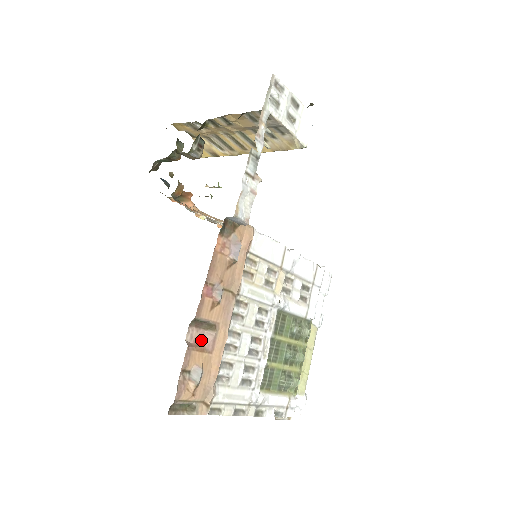
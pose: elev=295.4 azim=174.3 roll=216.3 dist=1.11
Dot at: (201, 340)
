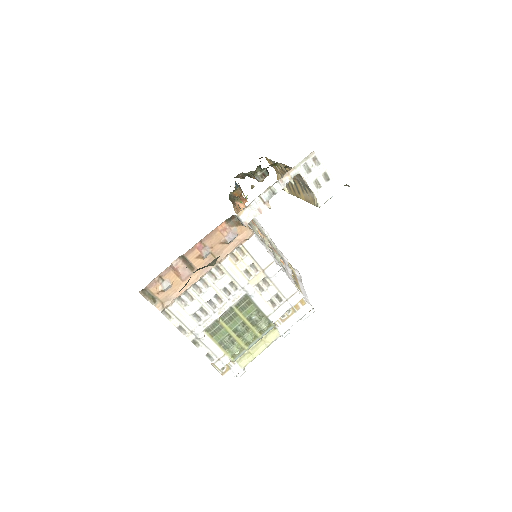
Dot at: (182, 270)
